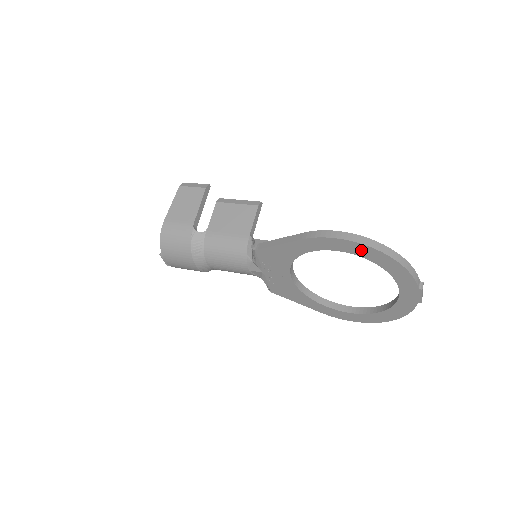
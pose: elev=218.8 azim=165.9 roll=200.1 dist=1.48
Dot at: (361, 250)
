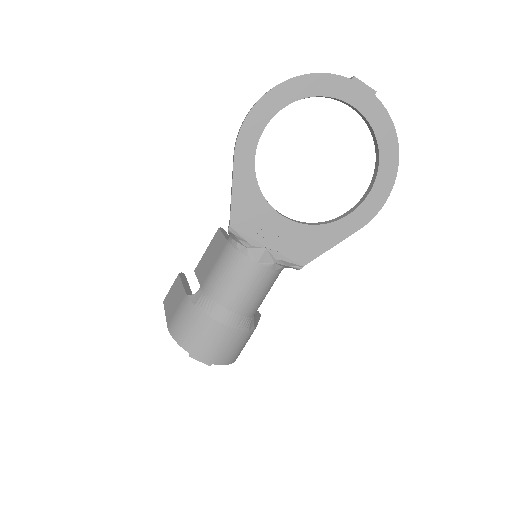
Dot at: (272, 103)
